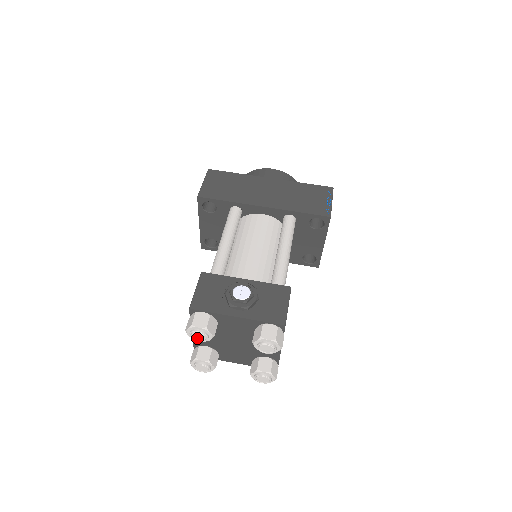
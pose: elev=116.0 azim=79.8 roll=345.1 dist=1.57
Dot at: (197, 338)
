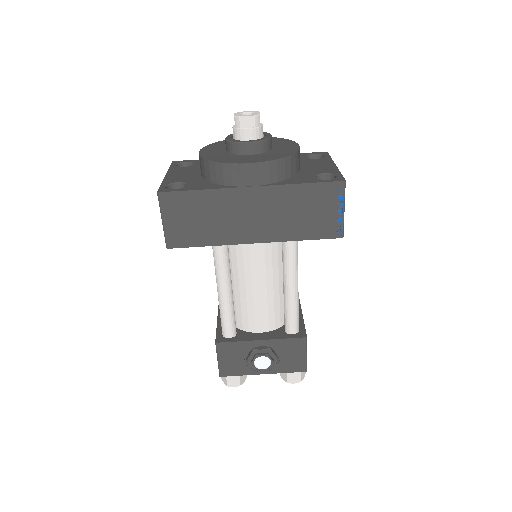
Dot at: occluded
